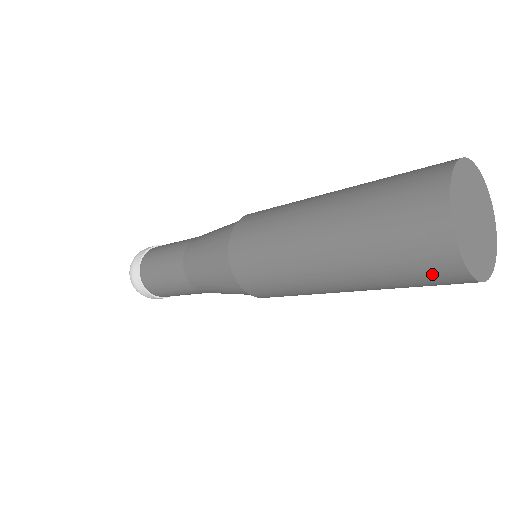
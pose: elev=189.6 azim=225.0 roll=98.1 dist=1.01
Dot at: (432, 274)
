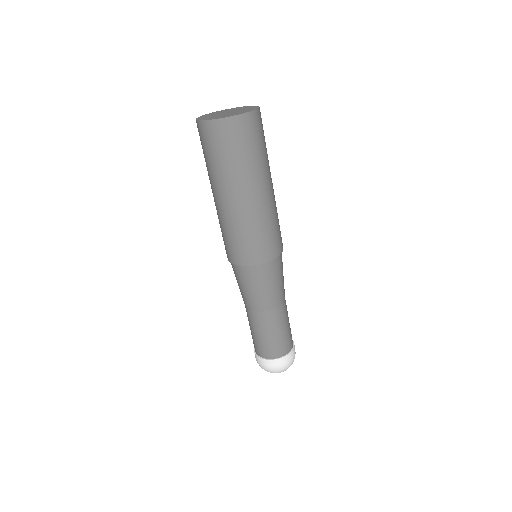
Dot at: (226, 137)
